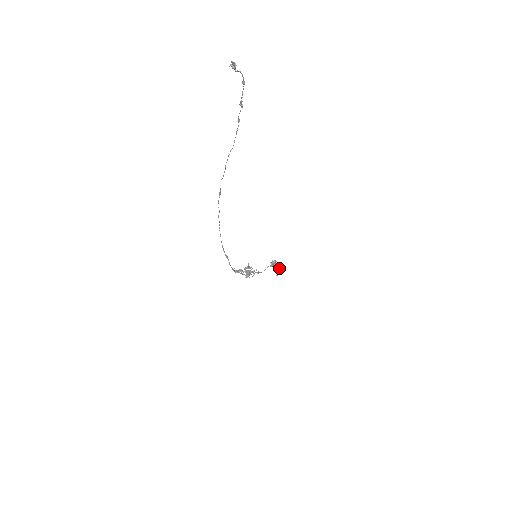
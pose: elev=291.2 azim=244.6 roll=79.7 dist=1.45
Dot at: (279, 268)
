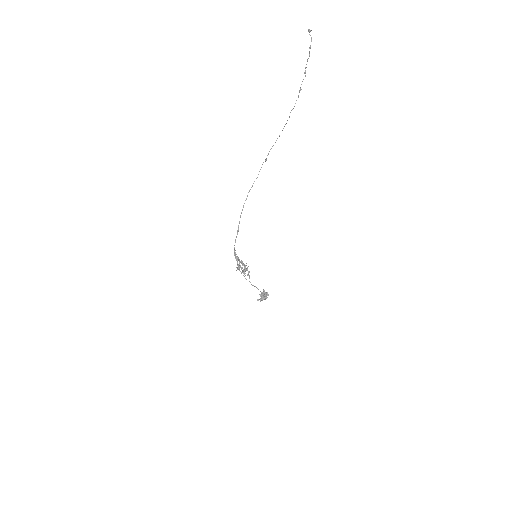
Dot at: (264, 297)
